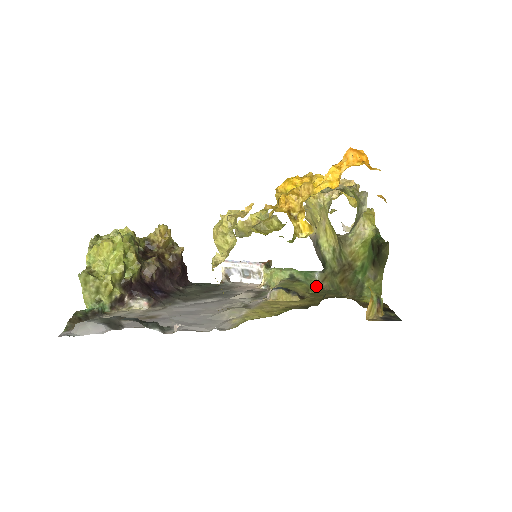
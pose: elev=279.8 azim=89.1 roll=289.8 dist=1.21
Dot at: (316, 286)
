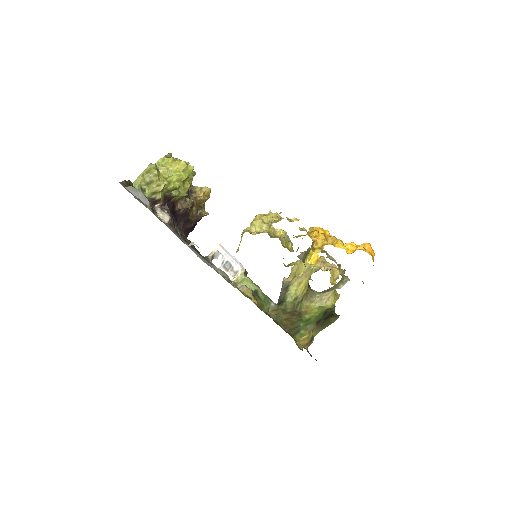
Dot at: (267, 310)
